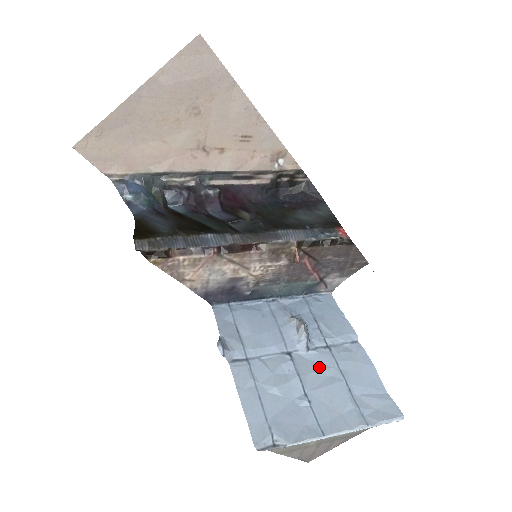
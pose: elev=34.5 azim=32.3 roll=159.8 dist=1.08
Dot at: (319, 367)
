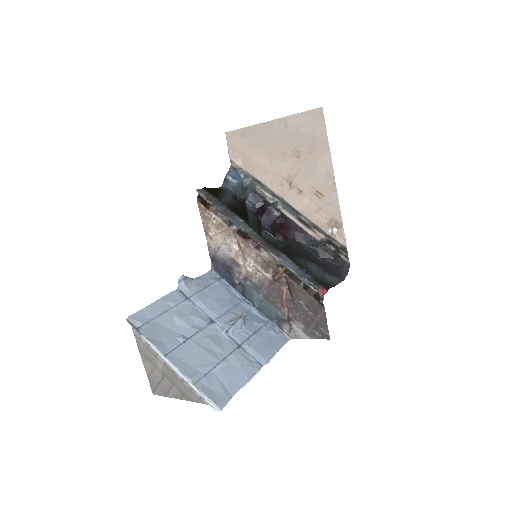
Dot at: (217, 343)
